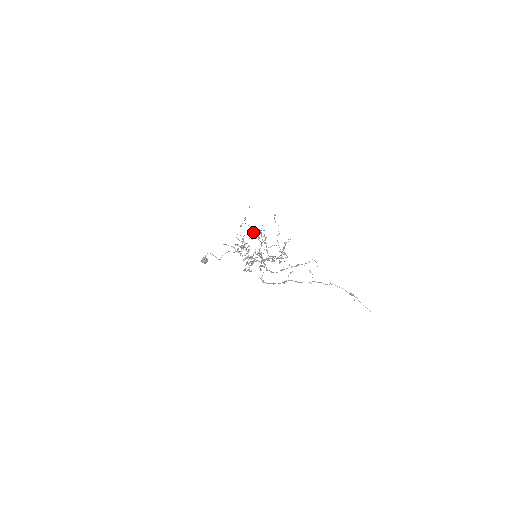
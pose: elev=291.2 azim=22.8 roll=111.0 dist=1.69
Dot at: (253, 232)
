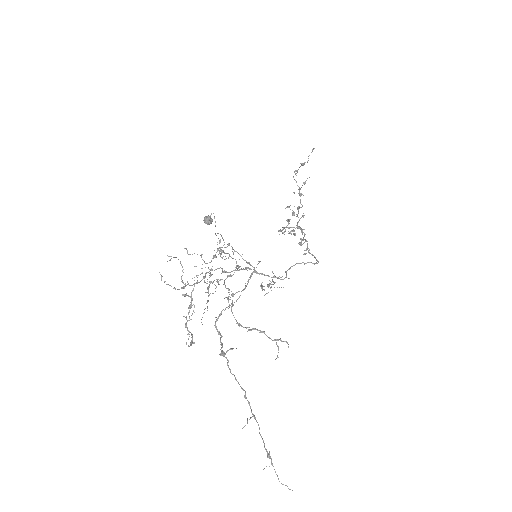
Dot at: occluded
